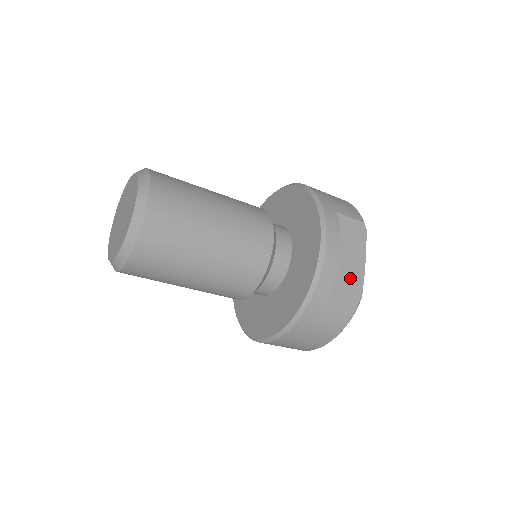
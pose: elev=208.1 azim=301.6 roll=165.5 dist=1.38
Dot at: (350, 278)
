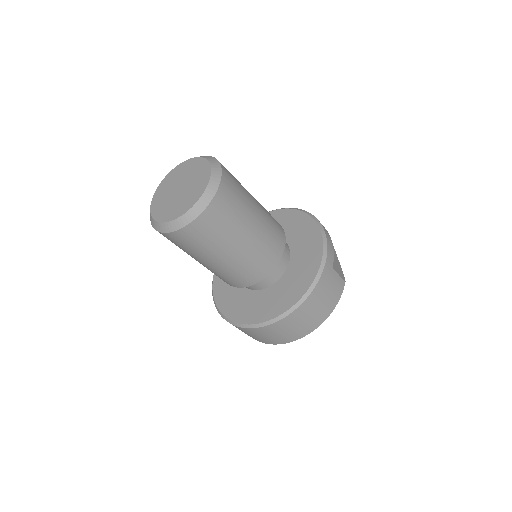
Dot at: (336, 264)
